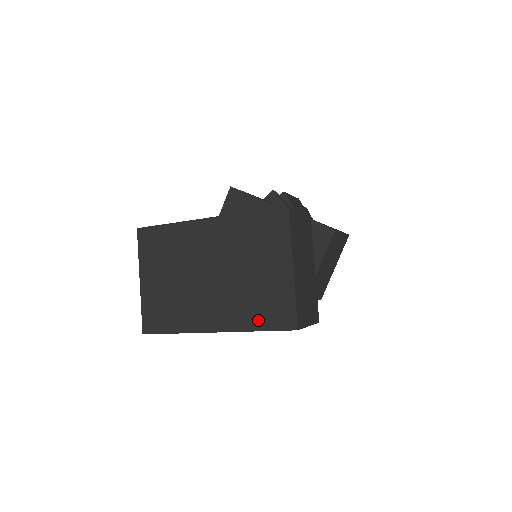
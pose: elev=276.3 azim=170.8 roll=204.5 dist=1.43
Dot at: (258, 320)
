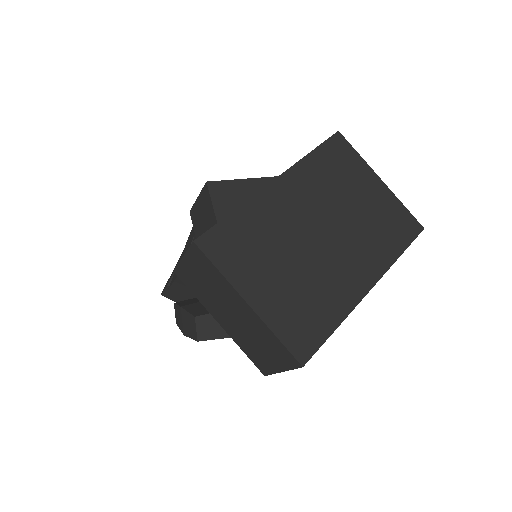
Dot at: (394, 244)
